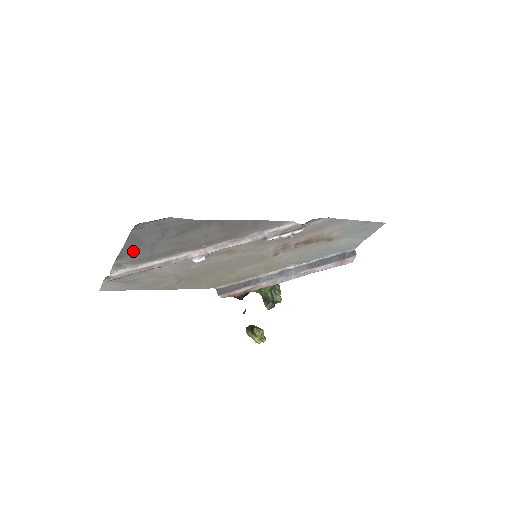
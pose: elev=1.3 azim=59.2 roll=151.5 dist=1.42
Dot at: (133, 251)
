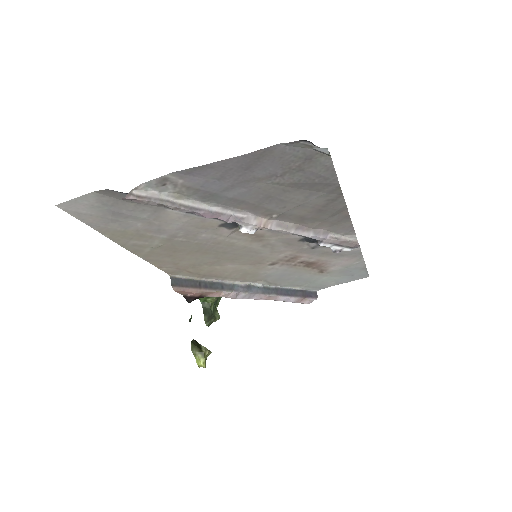
Dot at: (217, 173)
